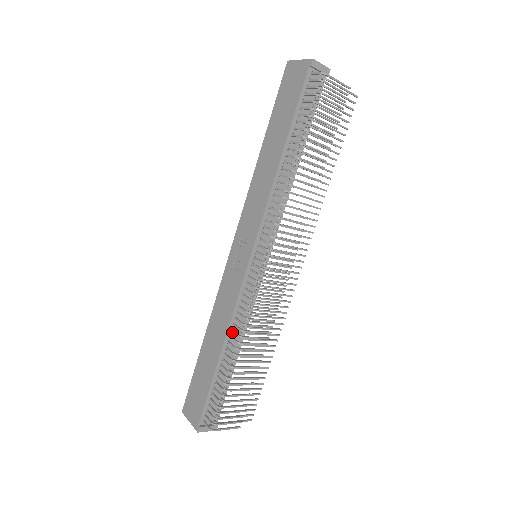
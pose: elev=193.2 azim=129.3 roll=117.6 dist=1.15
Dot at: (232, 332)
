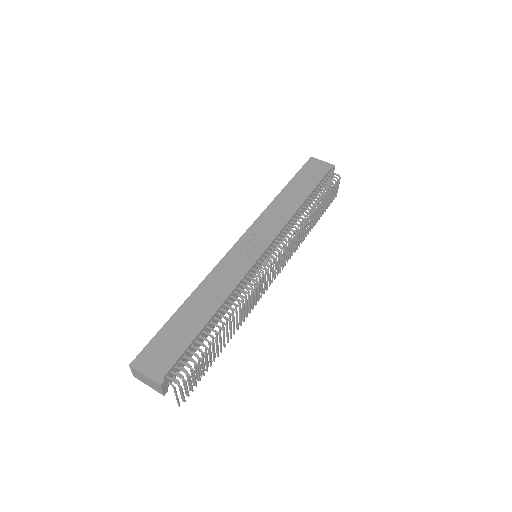
Dot at: (226, 302)
